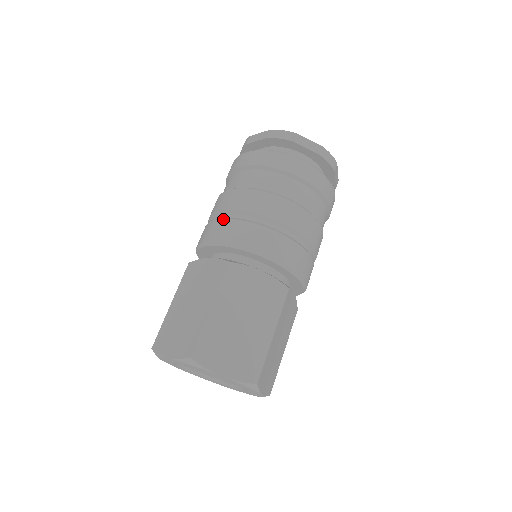
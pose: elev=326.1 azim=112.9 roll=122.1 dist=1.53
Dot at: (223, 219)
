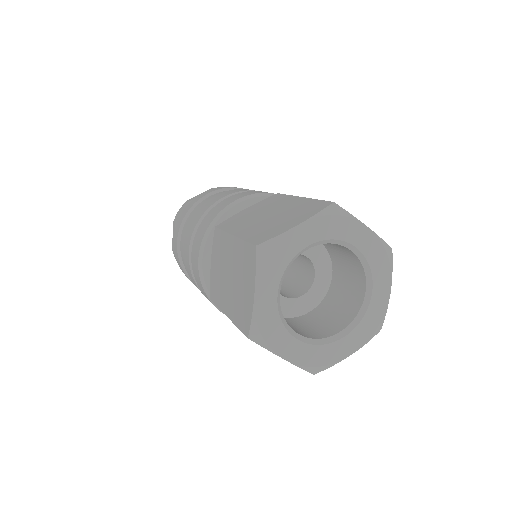
Dot at: occluded
